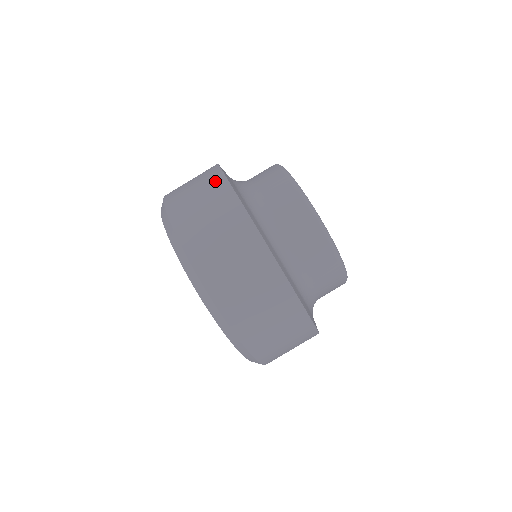
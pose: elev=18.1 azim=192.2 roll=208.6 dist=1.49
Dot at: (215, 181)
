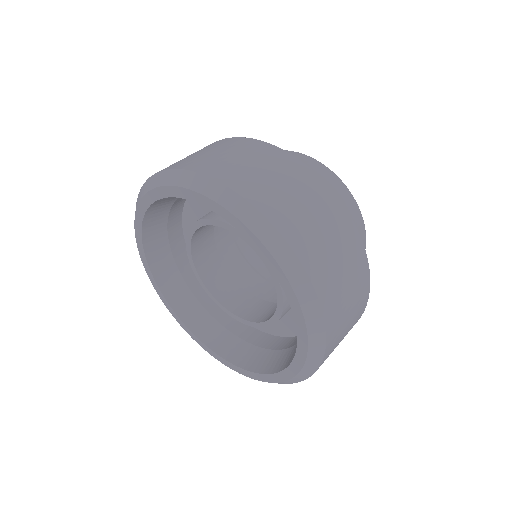
Dot at: (220, 142)
